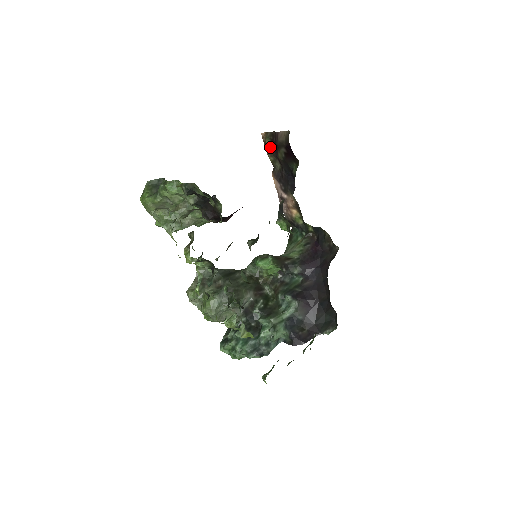
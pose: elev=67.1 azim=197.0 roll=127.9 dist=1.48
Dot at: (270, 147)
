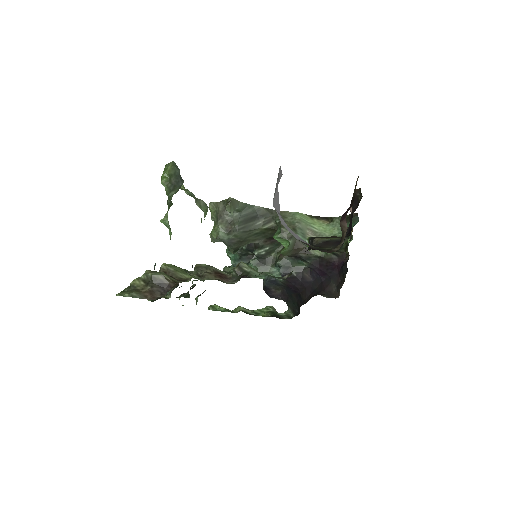
Dot at: occluded
